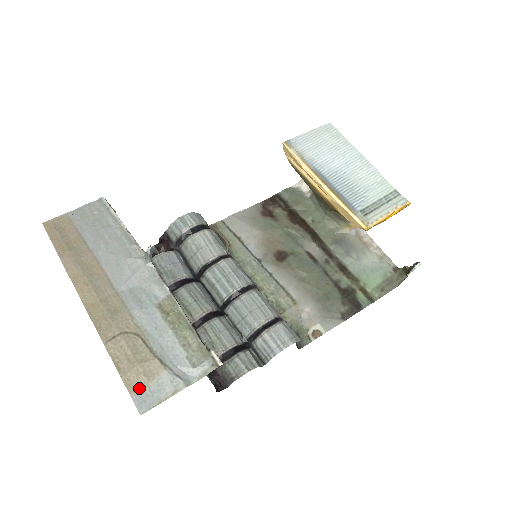
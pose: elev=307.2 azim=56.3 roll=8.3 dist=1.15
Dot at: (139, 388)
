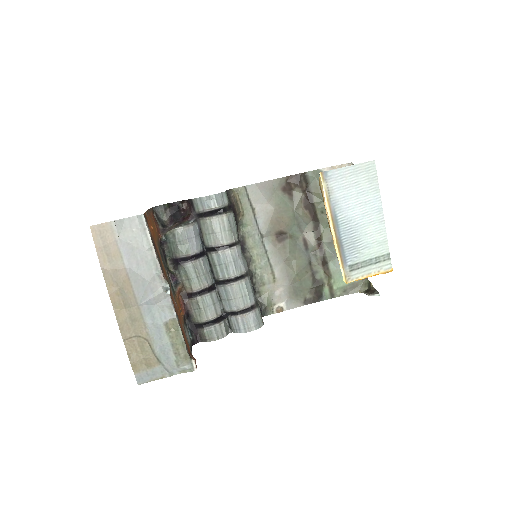
Dot at: (140, 371)
